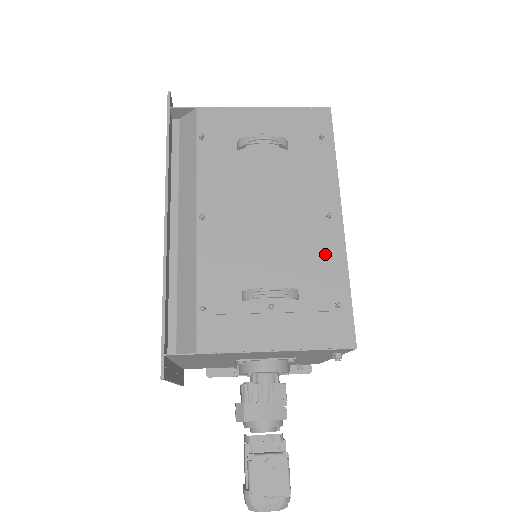
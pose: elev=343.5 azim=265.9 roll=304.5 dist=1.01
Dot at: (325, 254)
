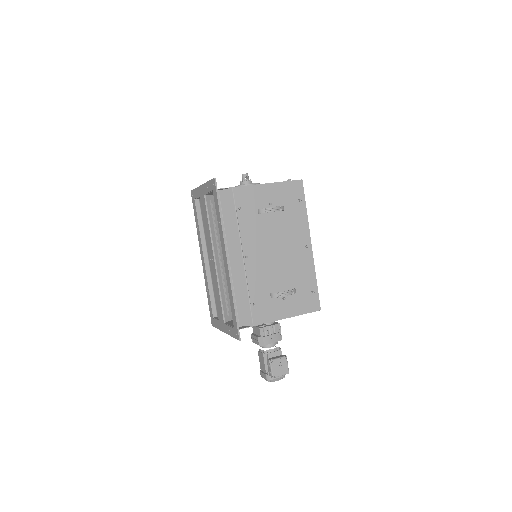
Dot at: (305, 267)
